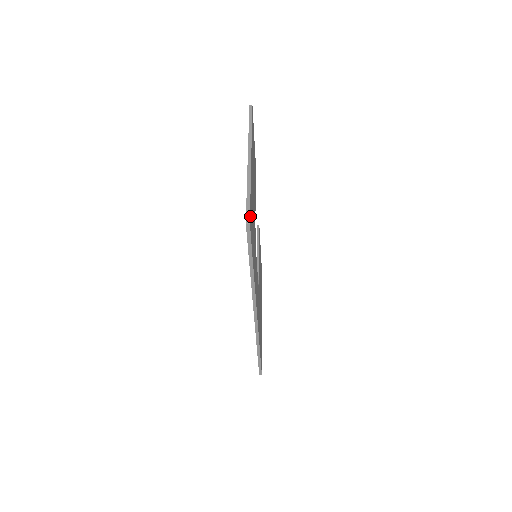
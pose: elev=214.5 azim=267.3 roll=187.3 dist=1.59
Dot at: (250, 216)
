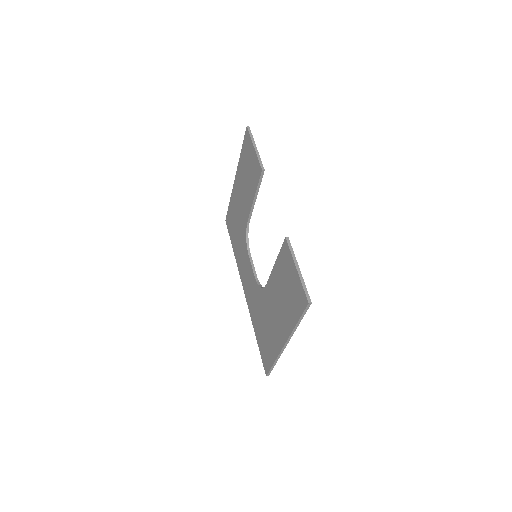
Dot at: occluded
